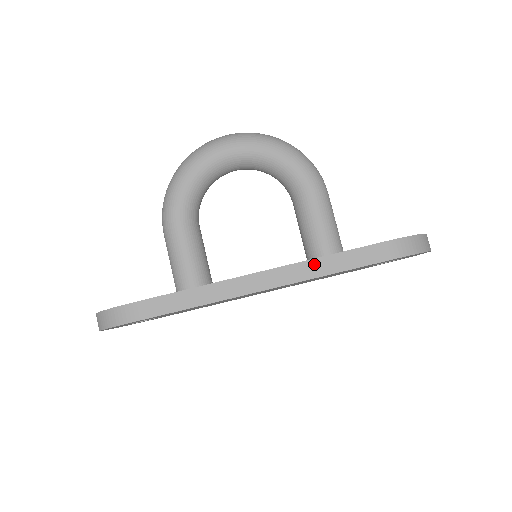
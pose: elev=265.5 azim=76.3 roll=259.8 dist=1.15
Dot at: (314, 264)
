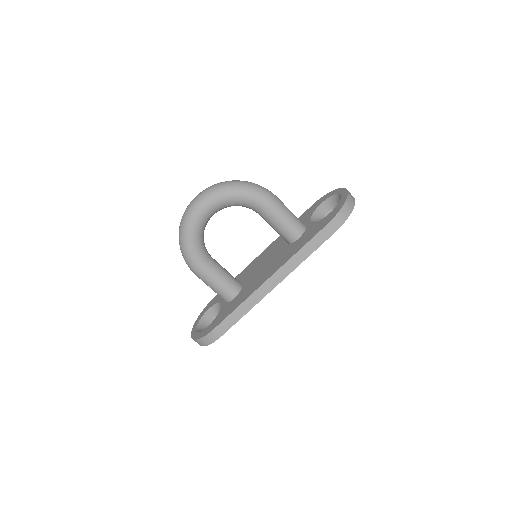
Dot at: (296, 258)
